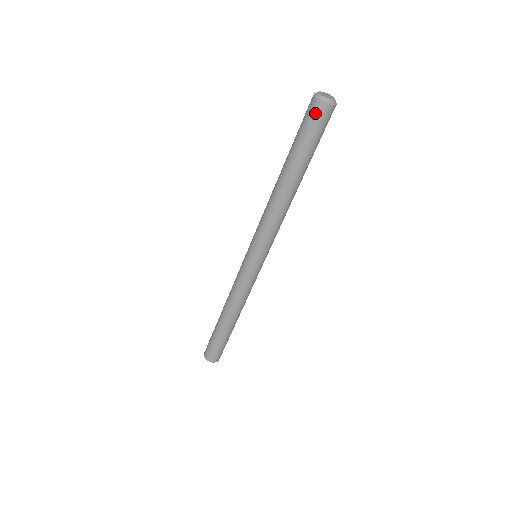
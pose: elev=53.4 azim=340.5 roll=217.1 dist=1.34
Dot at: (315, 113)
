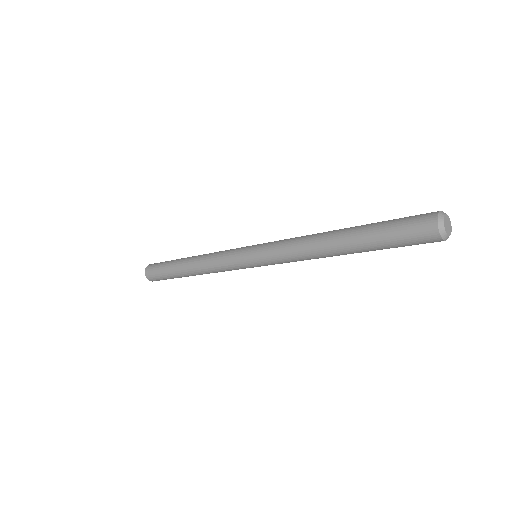
Dot at: (427, 242)
